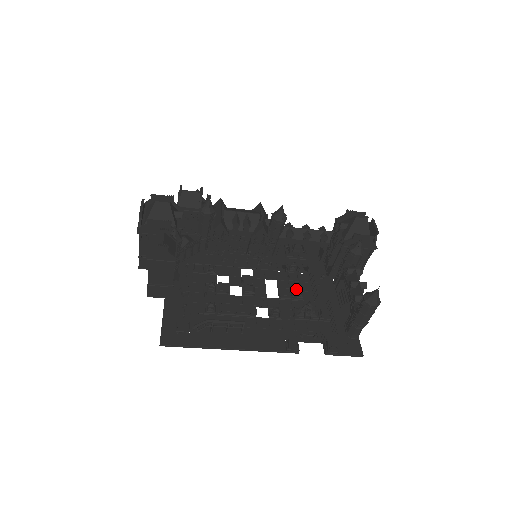
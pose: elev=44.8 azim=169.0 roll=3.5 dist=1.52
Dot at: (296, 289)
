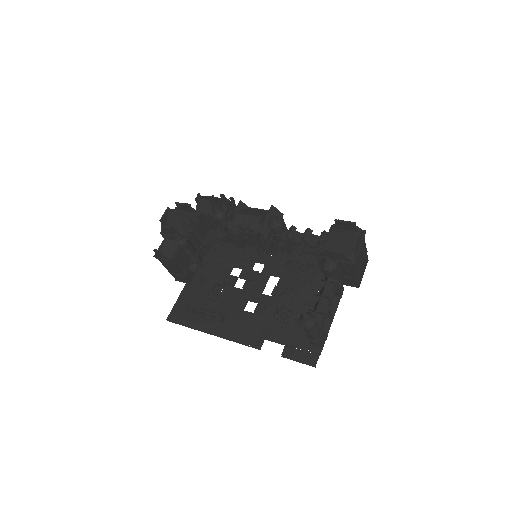
Dot at: (288, 290)
